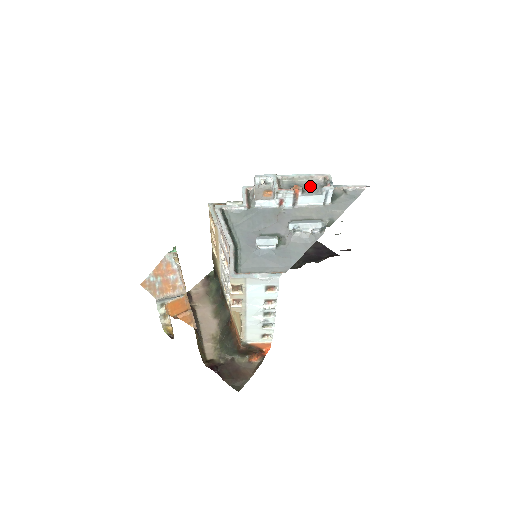
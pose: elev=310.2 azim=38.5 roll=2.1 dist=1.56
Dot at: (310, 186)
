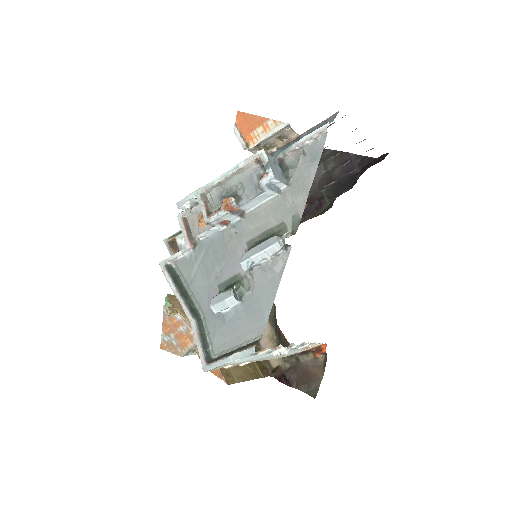
Dot at: (245, 184)
